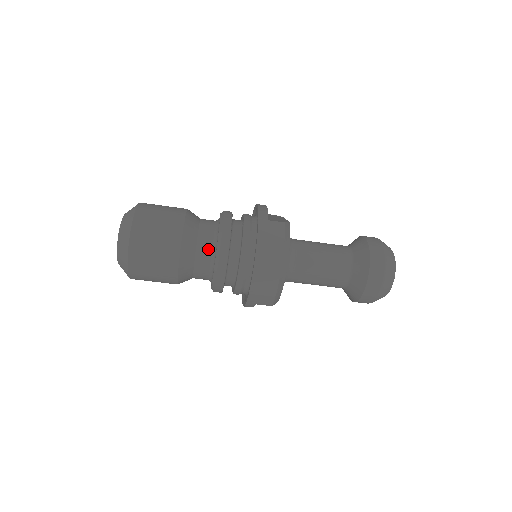
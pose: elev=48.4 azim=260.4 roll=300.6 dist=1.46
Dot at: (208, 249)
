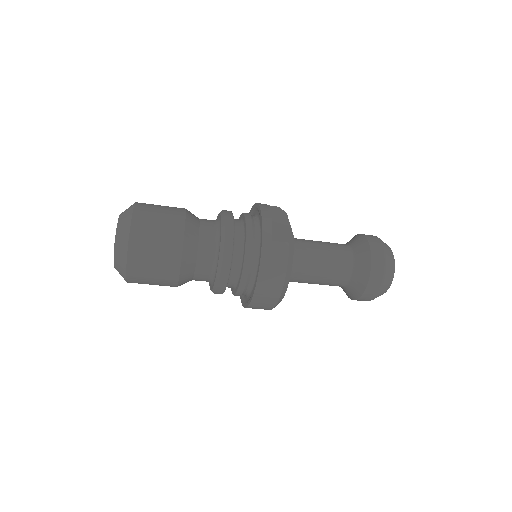
Dot at: (208, 264)
